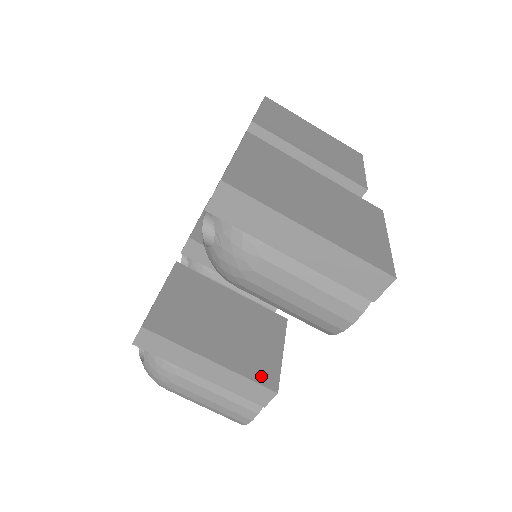
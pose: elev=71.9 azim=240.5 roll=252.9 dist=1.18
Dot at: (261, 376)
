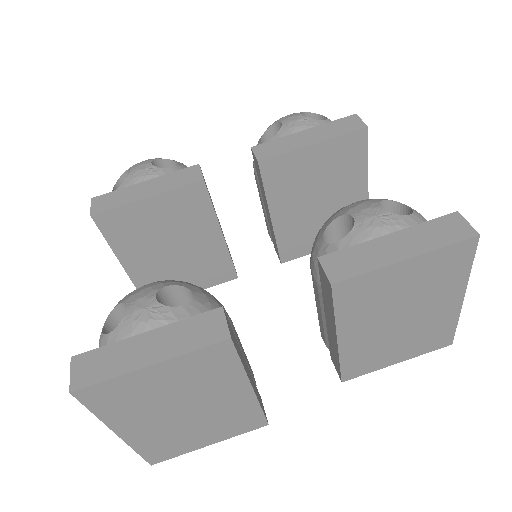
Dot at: occluded
